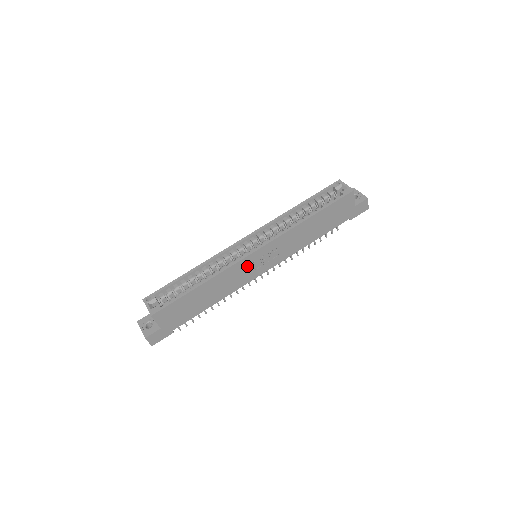
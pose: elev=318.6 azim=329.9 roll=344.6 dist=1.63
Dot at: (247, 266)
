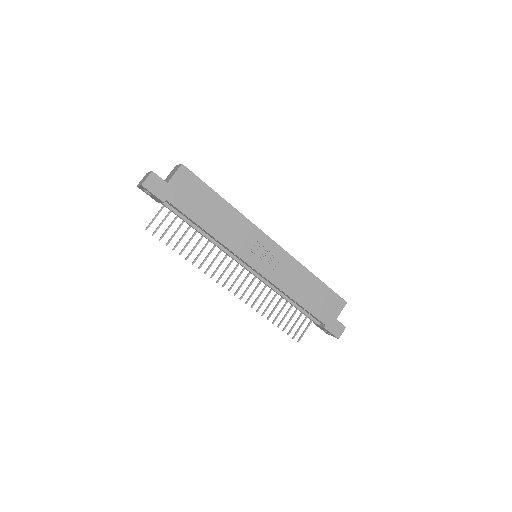
Dot at: (254, 242)
